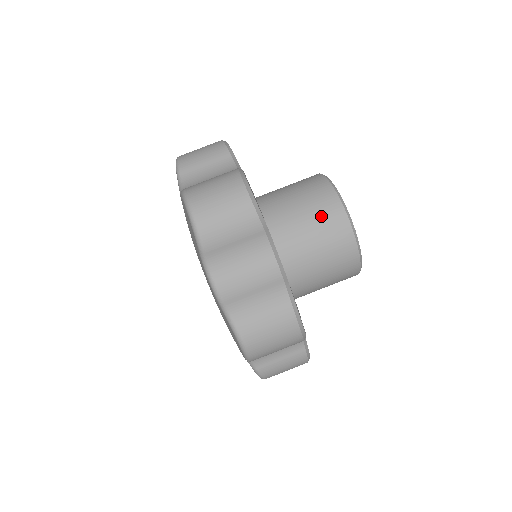
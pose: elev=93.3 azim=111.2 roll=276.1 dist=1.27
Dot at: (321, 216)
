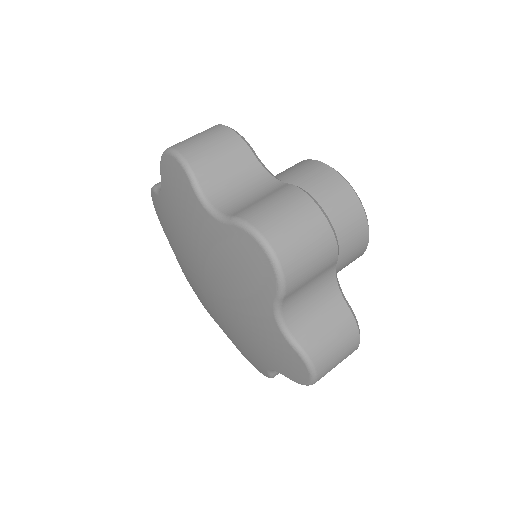
Dot at: (305, 173)
